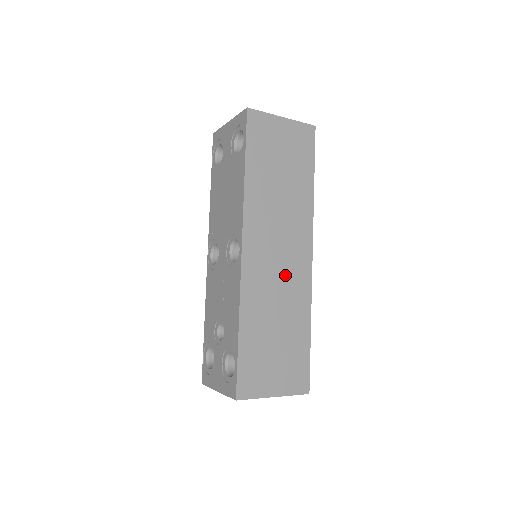
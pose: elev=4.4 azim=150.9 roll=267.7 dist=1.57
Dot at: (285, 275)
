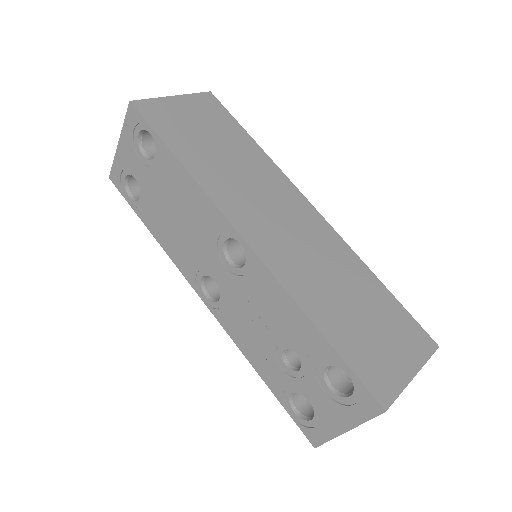
Dot at: (307, 240)
